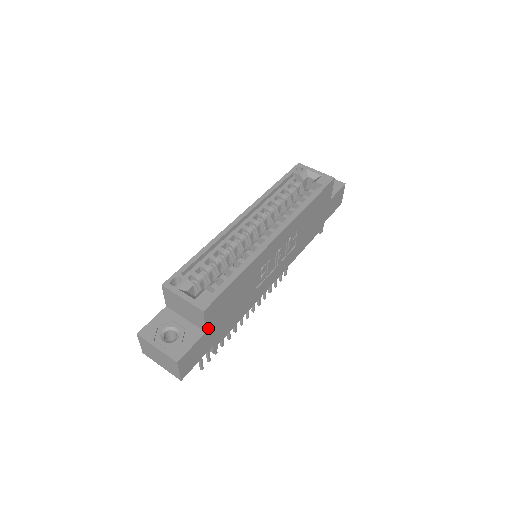
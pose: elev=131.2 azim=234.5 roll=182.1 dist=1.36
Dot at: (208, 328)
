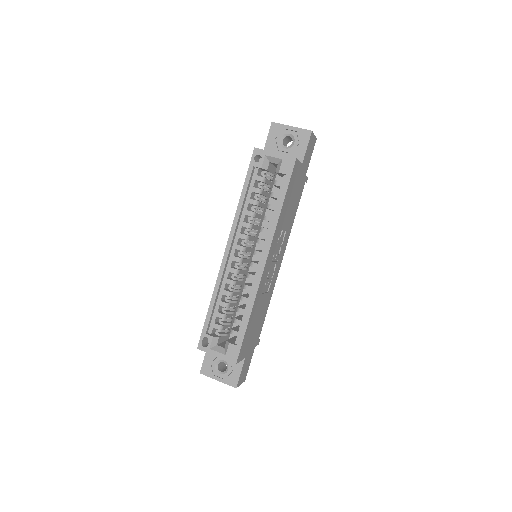
Dot at: (245, 355)
